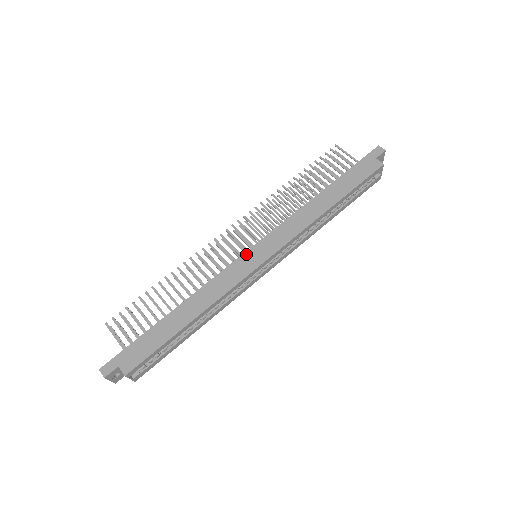
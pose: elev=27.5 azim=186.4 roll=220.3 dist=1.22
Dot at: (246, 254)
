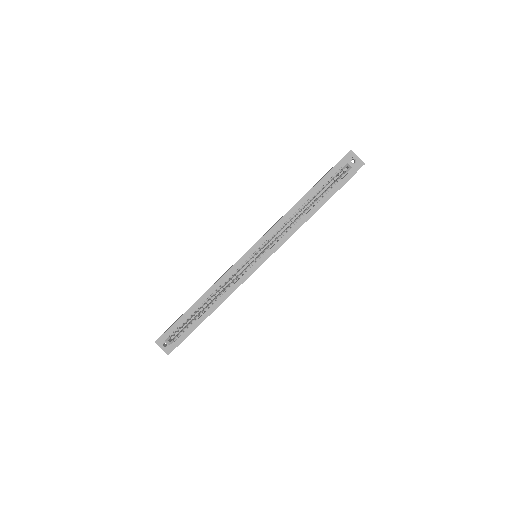
Dot at: occluded
